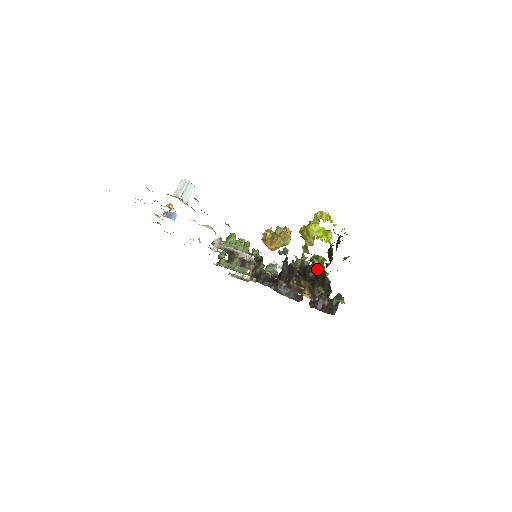
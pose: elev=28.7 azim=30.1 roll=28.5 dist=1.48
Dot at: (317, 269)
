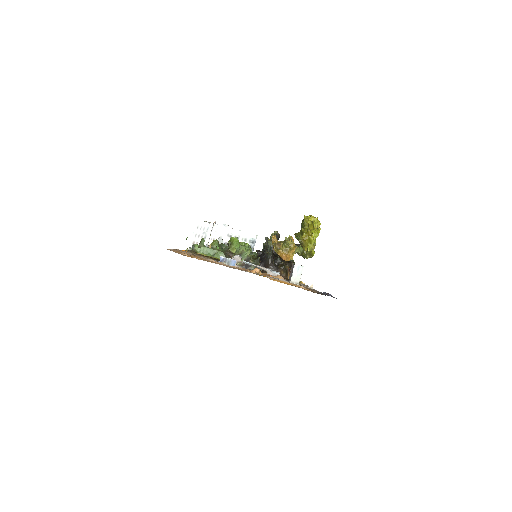
Dot at: occluded
